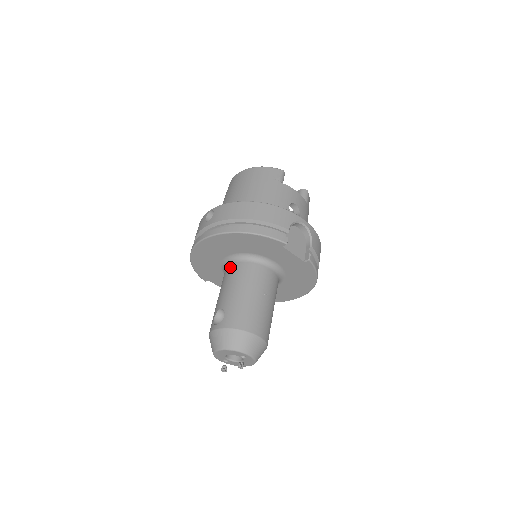
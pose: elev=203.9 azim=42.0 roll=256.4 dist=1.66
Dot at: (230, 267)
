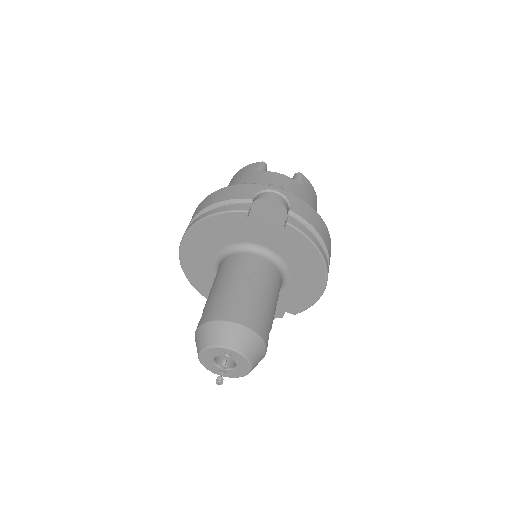
Dot at: occluded
